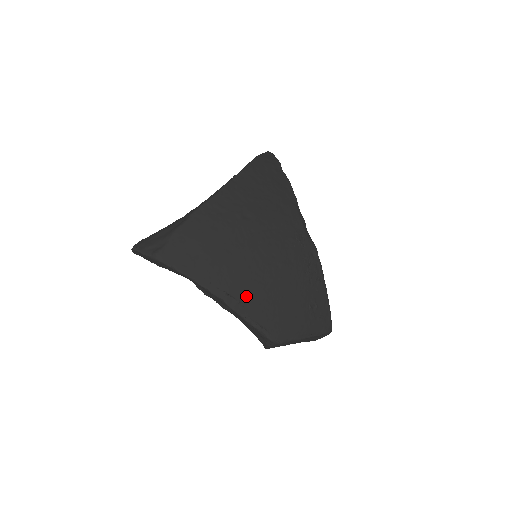
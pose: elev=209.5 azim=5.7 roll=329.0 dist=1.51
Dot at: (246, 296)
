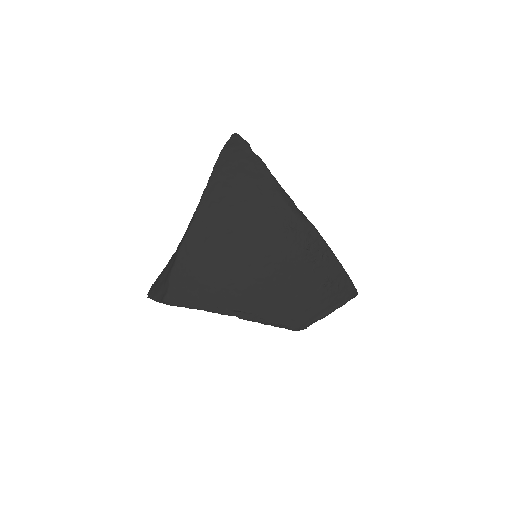
Dot at: (254, 305)
